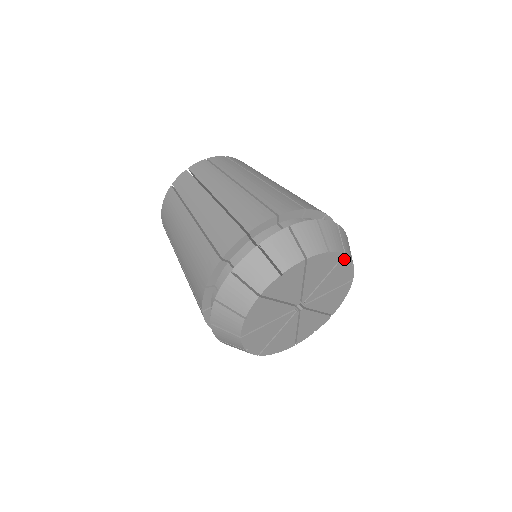
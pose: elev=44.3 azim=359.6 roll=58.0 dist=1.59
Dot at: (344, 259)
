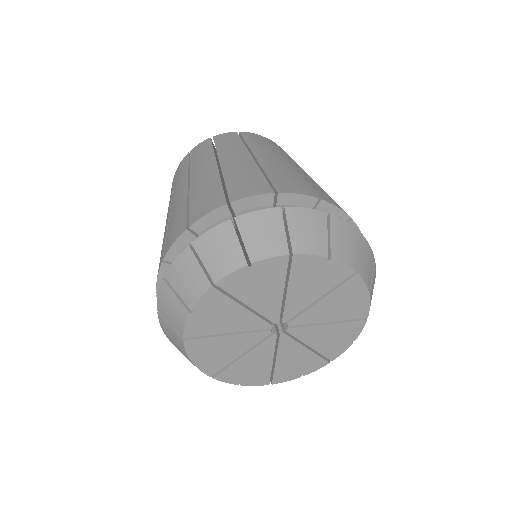
Dot at: (360, 323)
